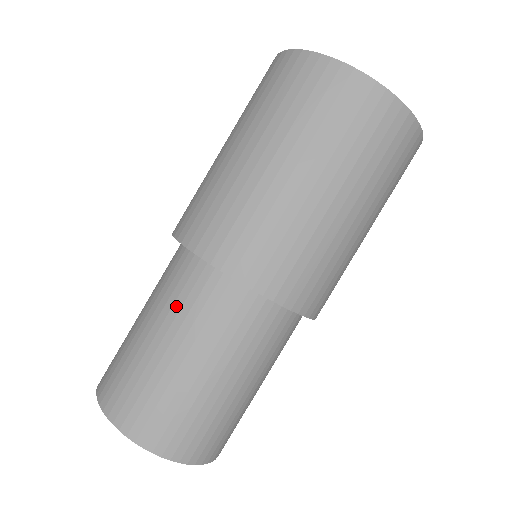
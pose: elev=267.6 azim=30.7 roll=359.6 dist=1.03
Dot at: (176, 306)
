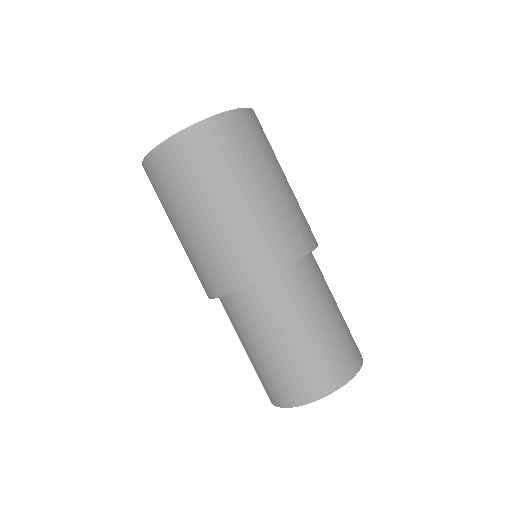
Dot at: (253, 324)
